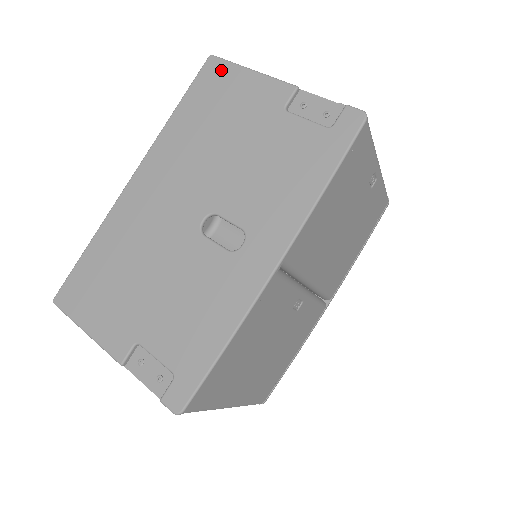
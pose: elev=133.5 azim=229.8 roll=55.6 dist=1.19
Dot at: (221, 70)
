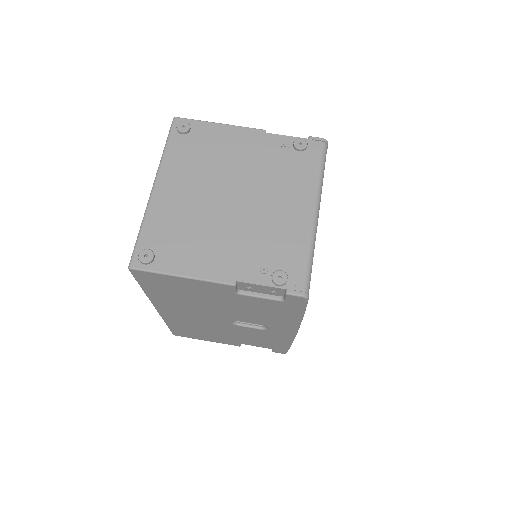
Dot at: (153, 277)
